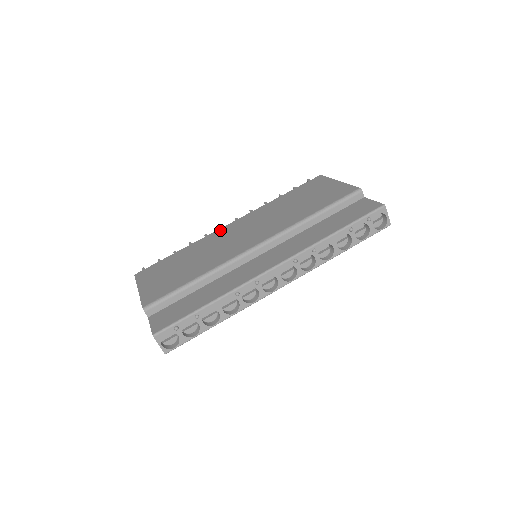
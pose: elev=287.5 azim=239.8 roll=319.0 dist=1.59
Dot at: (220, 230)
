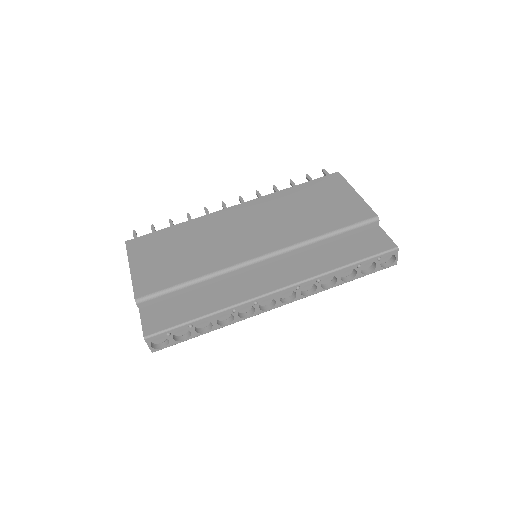
Dot at: (223, 212)
